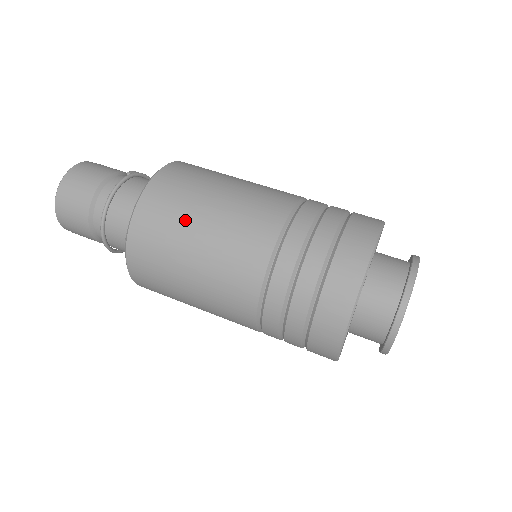
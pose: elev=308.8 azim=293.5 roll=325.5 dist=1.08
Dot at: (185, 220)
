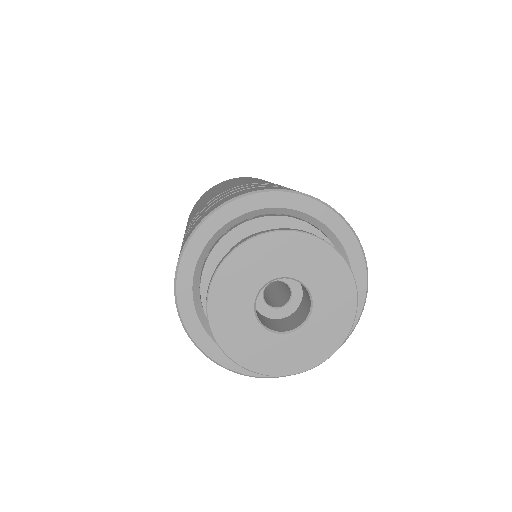
Dot at: occluded
